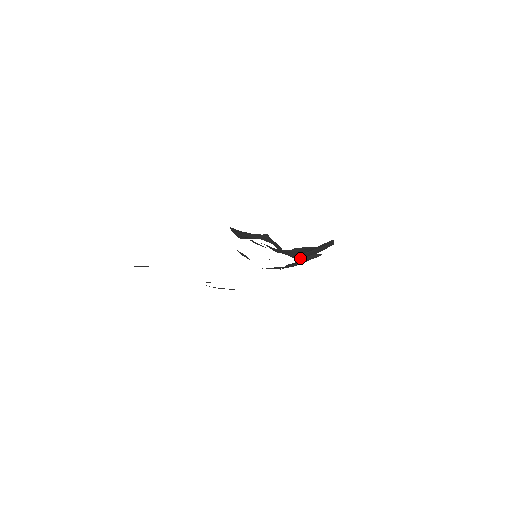
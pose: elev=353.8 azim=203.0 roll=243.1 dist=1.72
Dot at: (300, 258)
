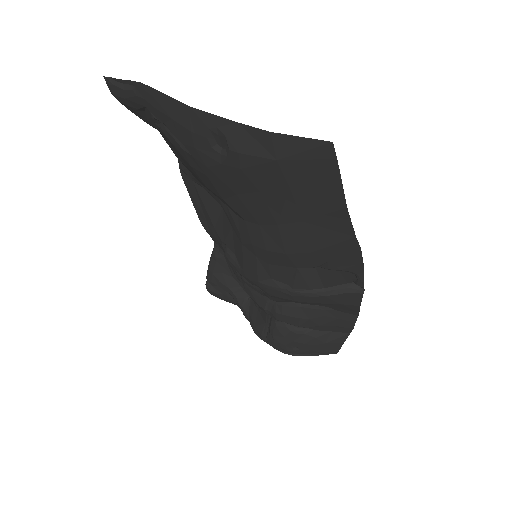
Dot at: (282, 345)
